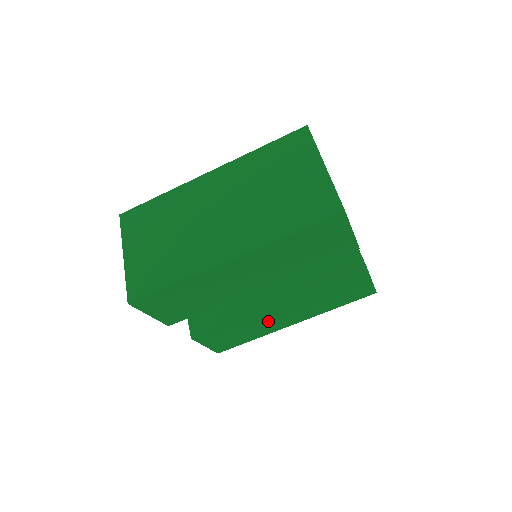
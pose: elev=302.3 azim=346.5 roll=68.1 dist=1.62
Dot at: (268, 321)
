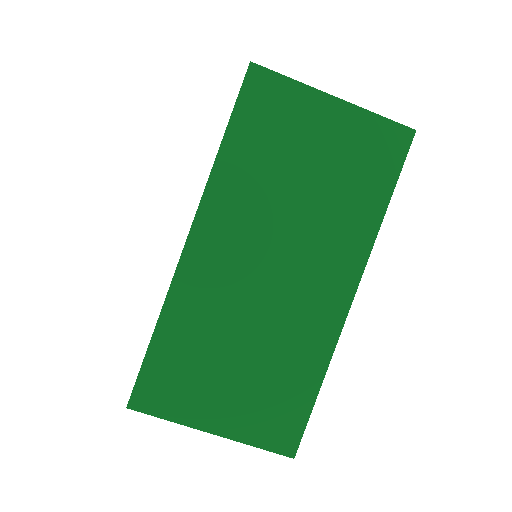
Dot at: occluded
